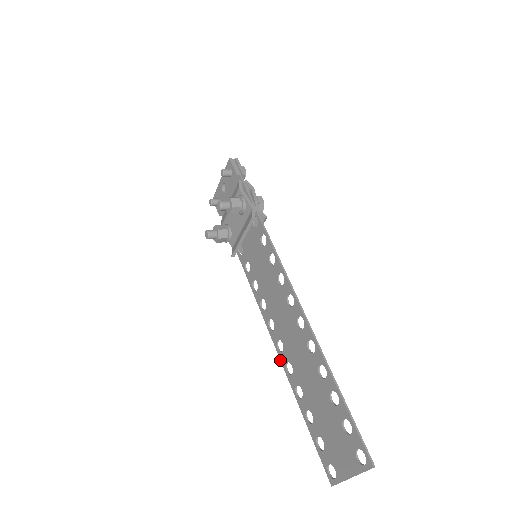
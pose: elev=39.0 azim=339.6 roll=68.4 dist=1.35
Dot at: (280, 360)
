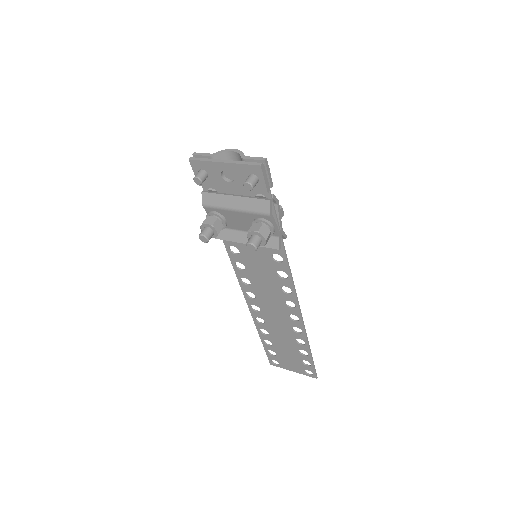
Dot at: (250, 312)
